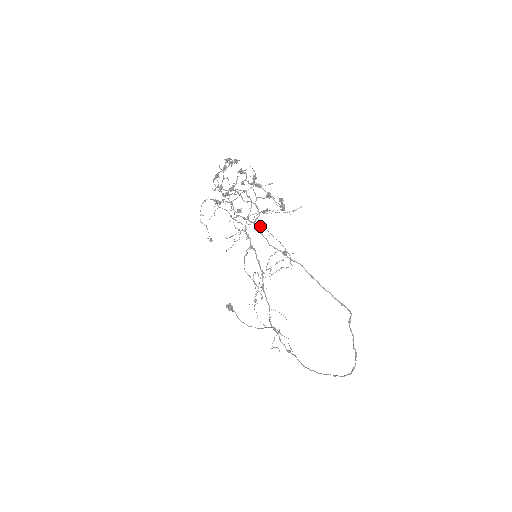
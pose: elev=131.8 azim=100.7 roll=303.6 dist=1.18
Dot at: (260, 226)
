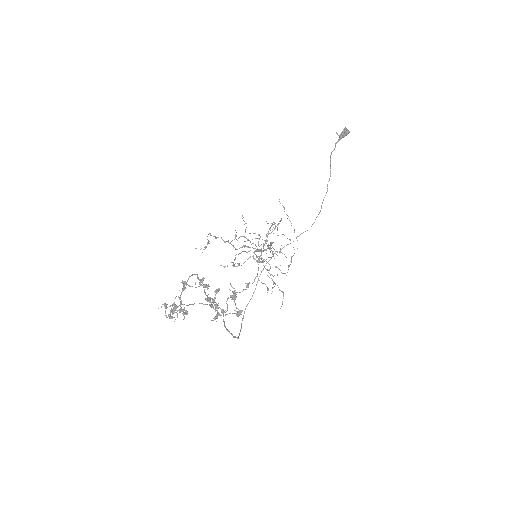
Dot at: (297, 240)
